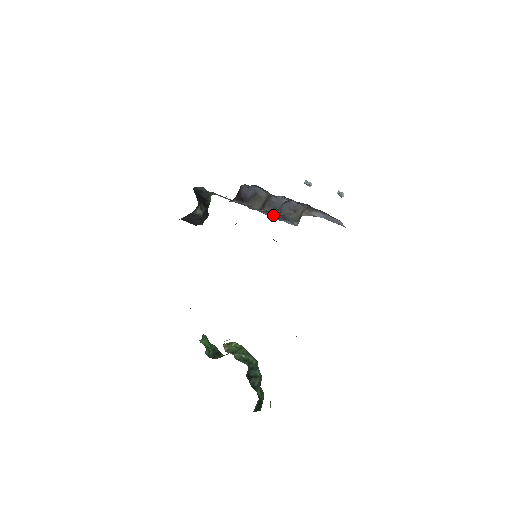
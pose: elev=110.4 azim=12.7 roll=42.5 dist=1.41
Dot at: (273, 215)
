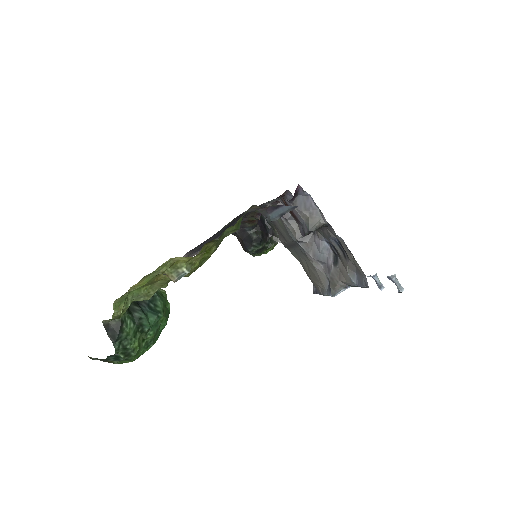
Dot at: (317, 277)
